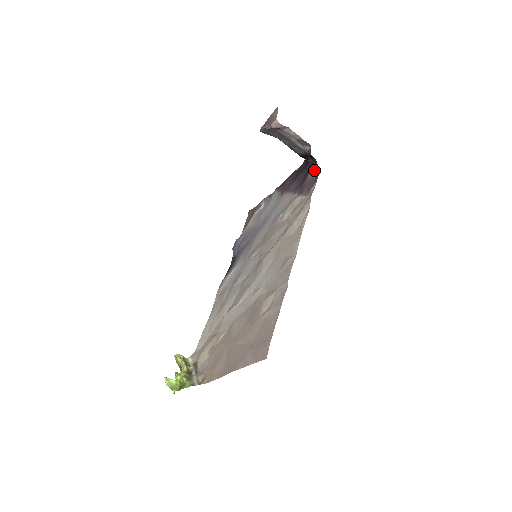
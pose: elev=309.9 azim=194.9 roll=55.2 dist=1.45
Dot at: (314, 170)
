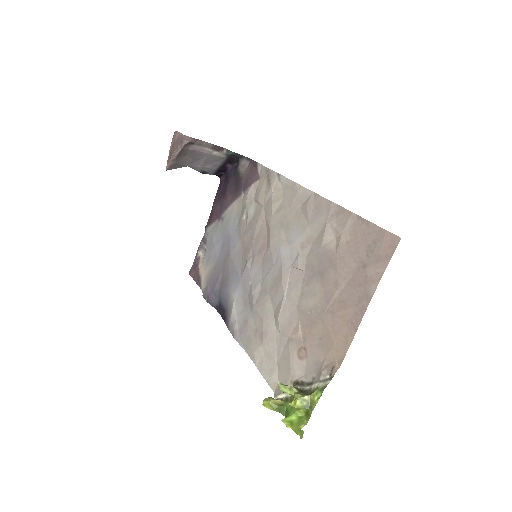
Dot at: (243, 164)
